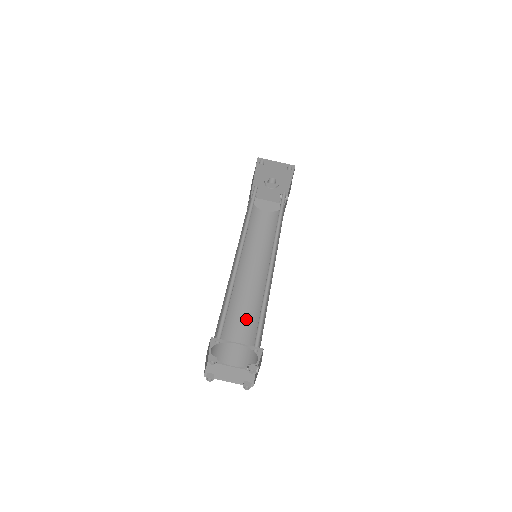
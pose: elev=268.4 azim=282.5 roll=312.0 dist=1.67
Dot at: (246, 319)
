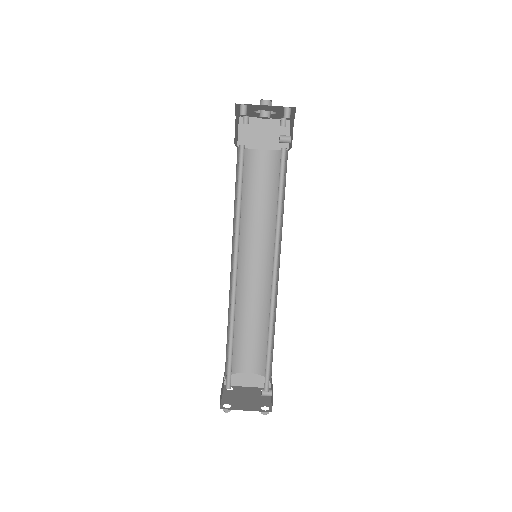
Dot at: (256, 321)
